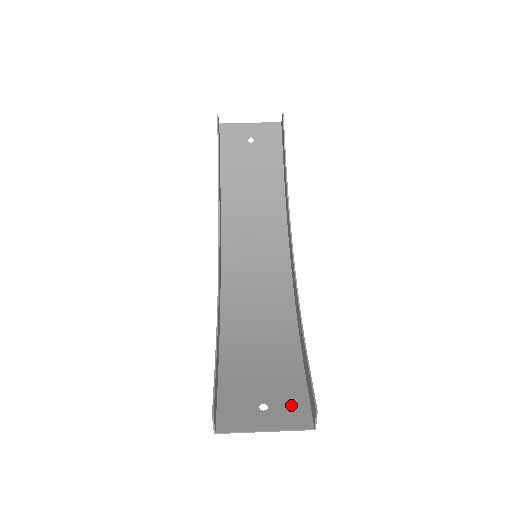
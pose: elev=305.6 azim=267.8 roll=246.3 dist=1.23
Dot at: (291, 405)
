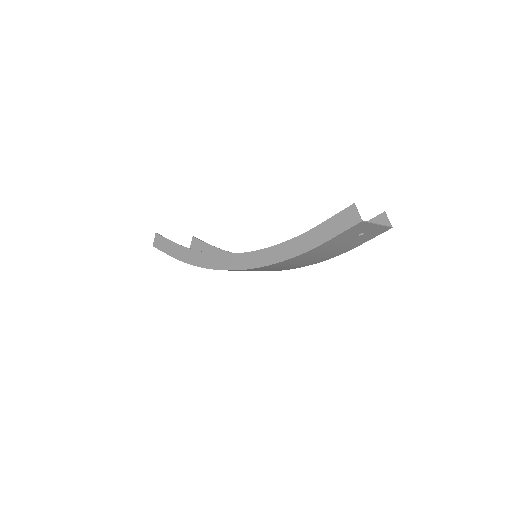
Dot at: (370, 234)
